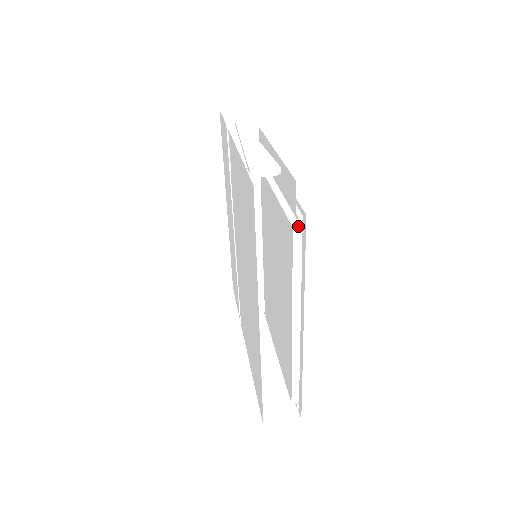
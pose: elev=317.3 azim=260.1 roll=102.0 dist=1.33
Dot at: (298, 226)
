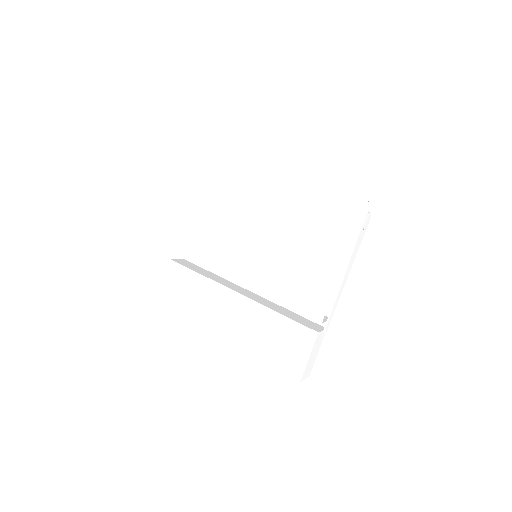
Dot at: occluded
